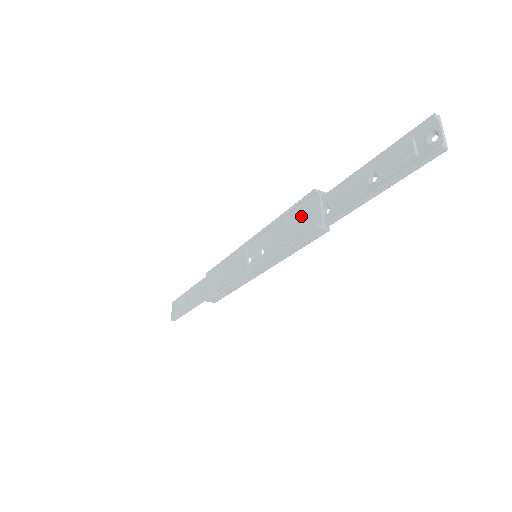
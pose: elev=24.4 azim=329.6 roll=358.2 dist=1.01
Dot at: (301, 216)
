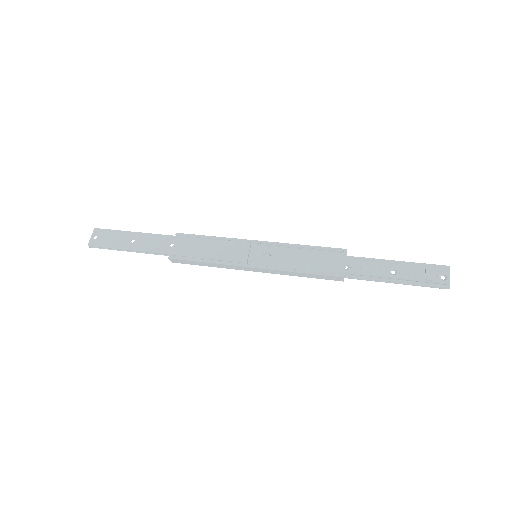
Dot at: (324, 257)
